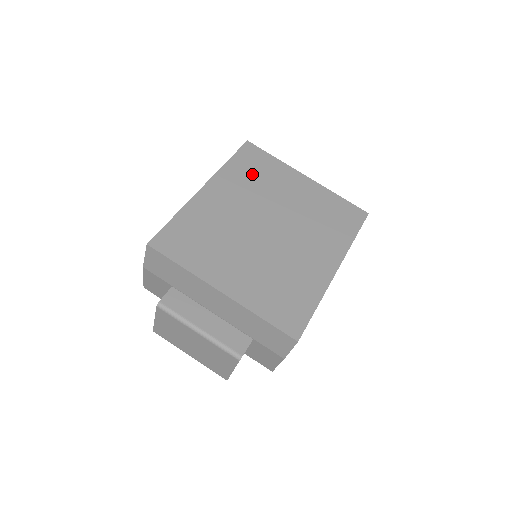
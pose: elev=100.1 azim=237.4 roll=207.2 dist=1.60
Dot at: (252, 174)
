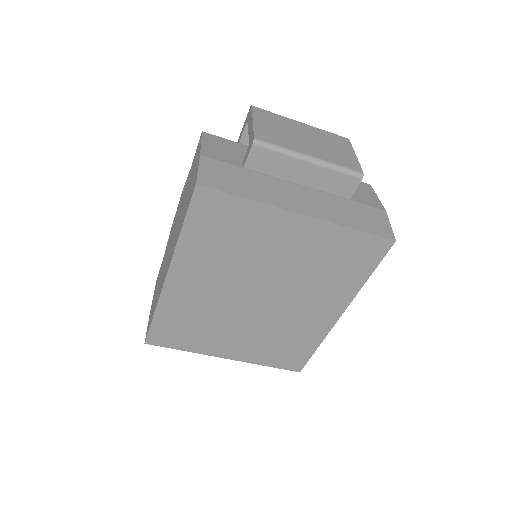
Dot at: (220, 240)
